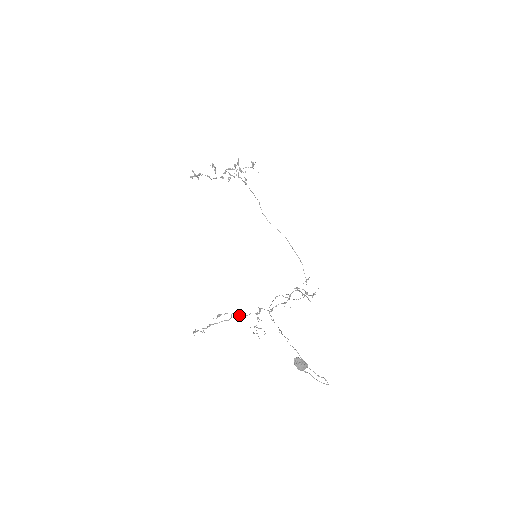
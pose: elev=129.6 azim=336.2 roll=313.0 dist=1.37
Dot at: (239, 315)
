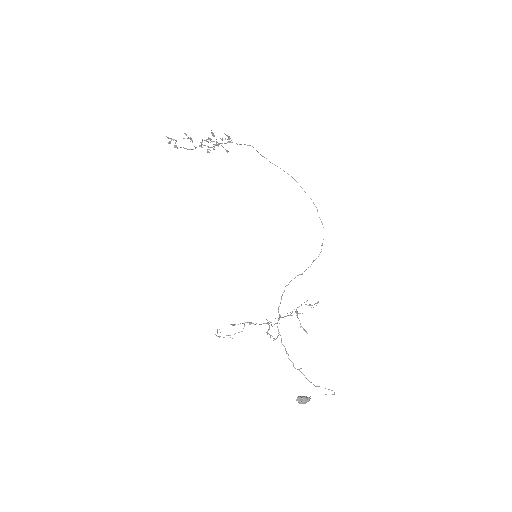
Dot at: (251, 323)
